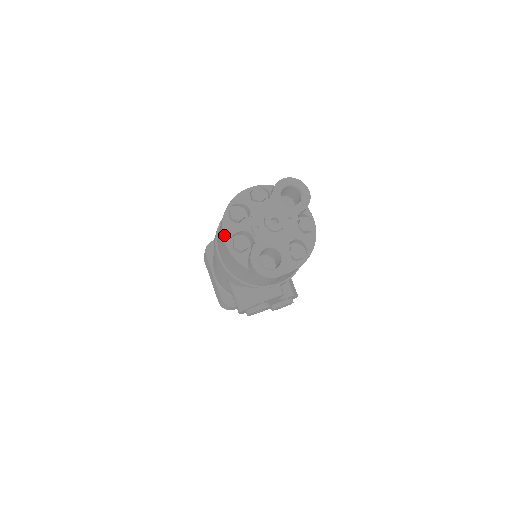
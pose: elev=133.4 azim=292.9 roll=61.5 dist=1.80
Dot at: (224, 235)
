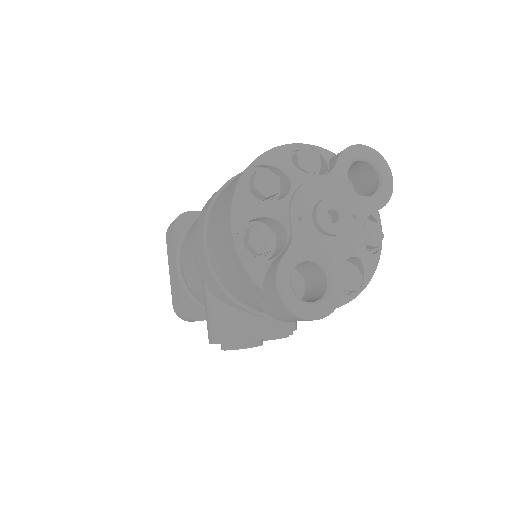
Dot at: (233, 215)
